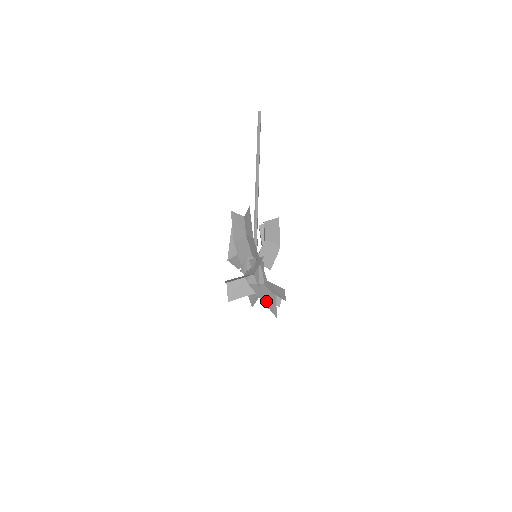
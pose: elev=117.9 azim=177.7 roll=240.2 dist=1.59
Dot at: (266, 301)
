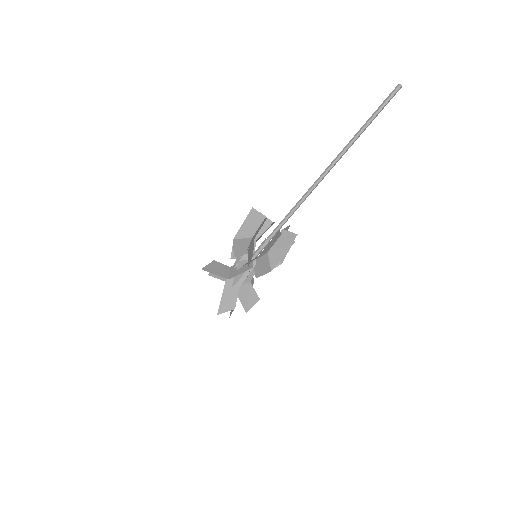
Dot at: (223, 306)
